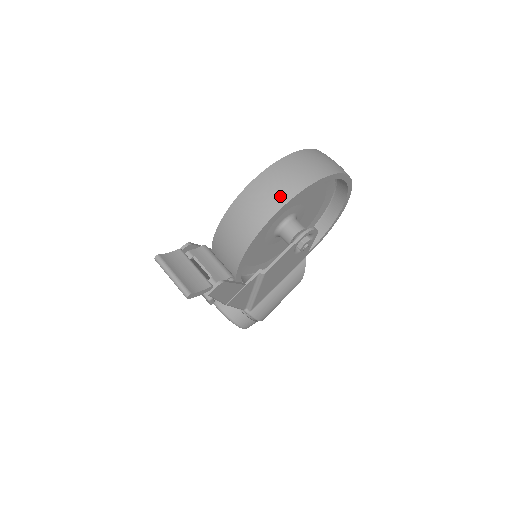
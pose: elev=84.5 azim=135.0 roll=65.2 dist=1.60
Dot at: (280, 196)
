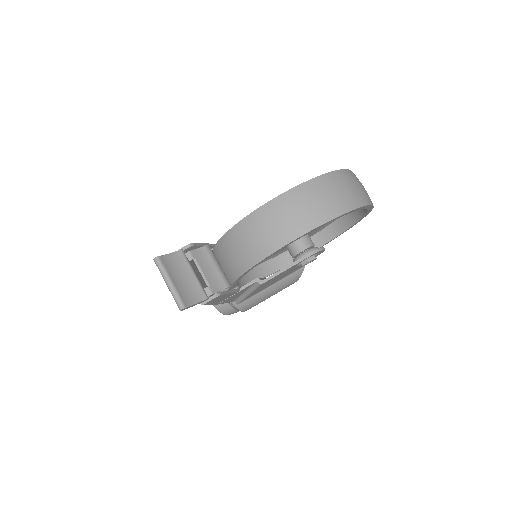
Dot at: (299, 225)
